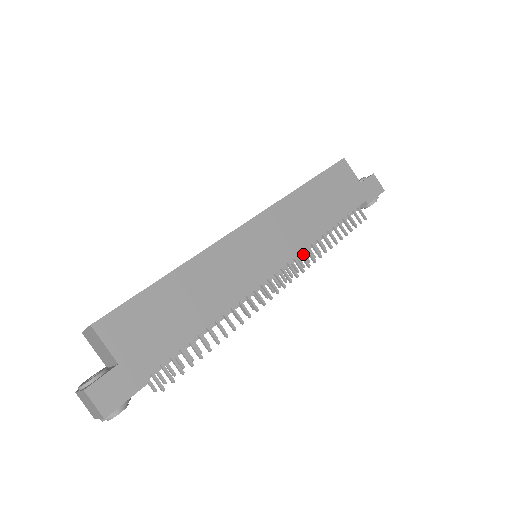
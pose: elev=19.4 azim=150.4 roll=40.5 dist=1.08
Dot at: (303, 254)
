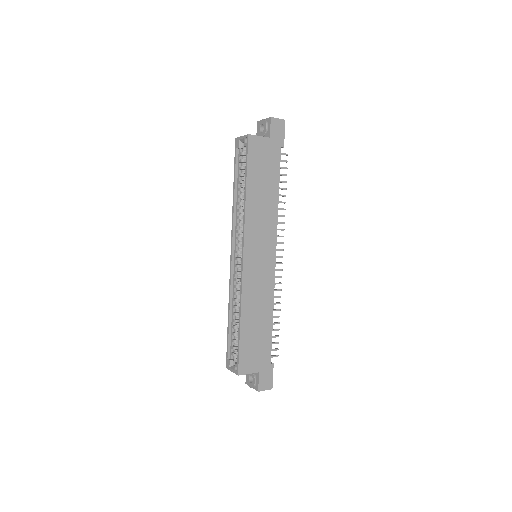
Dot at: occluded
